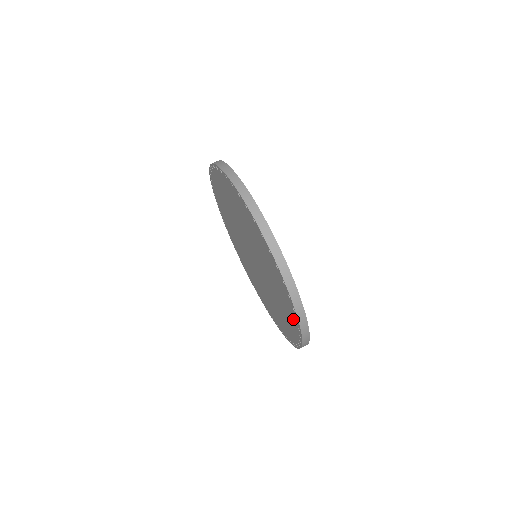
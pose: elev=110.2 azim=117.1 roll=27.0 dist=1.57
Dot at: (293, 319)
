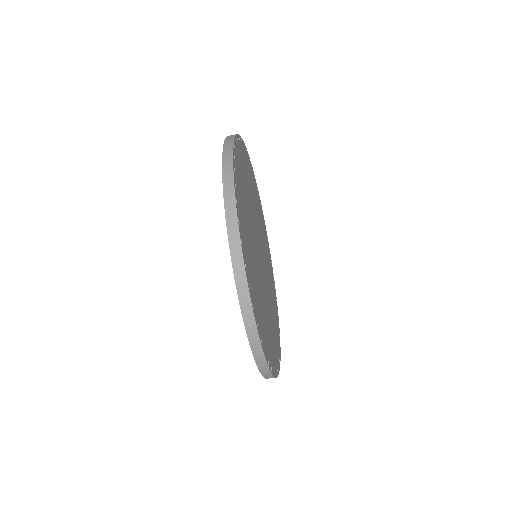
Dot at: occluded
